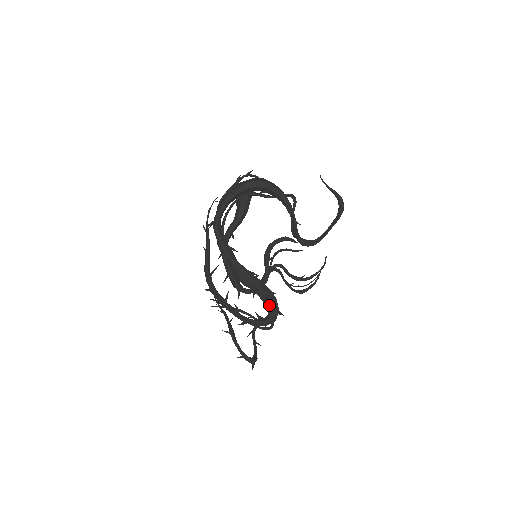
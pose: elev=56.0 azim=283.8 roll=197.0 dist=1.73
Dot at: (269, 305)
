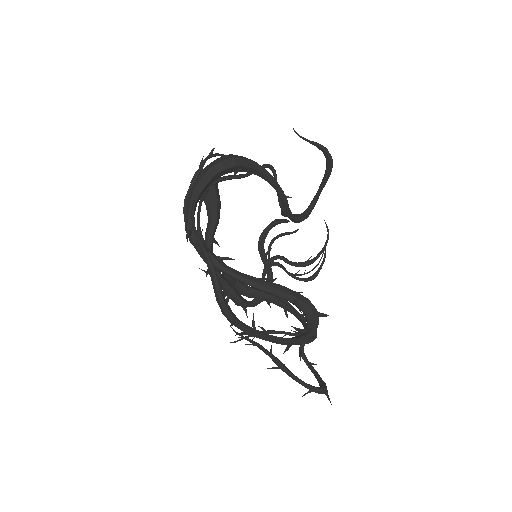
Dot at: (303, 310)
